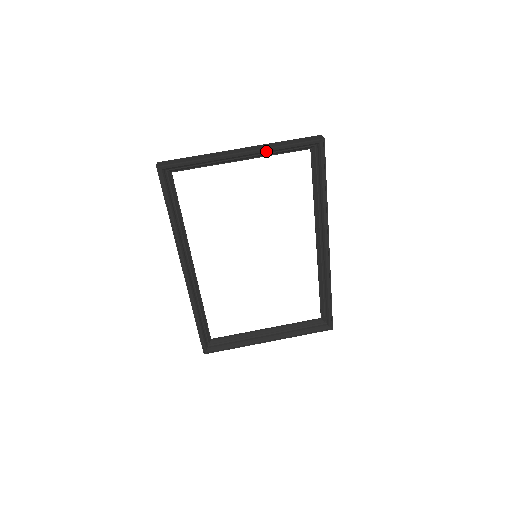
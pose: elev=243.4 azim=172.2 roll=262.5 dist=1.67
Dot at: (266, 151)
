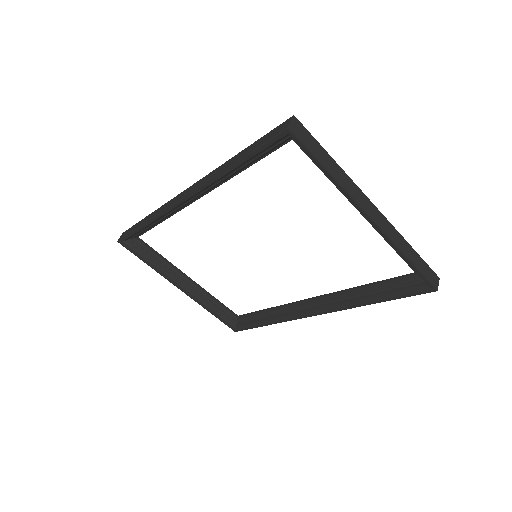
Dot at: (388, 240)
